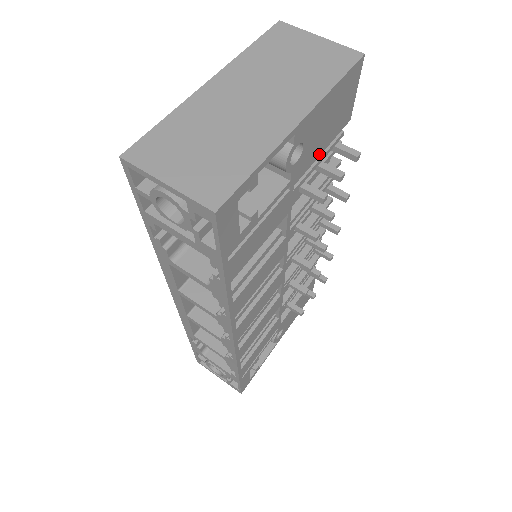
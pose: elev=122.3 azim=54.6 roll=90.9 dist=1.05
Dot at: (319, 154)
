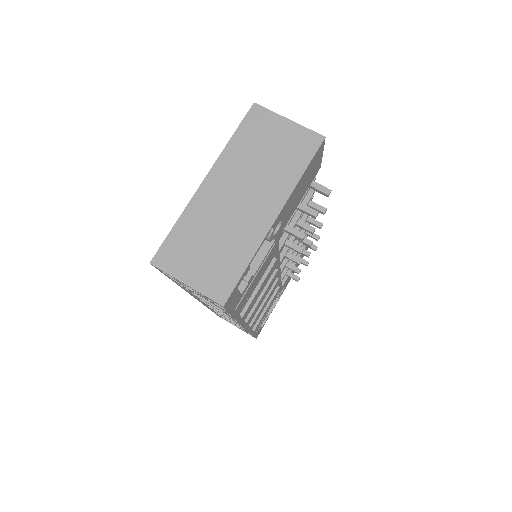
Dot at: (296, 207)
